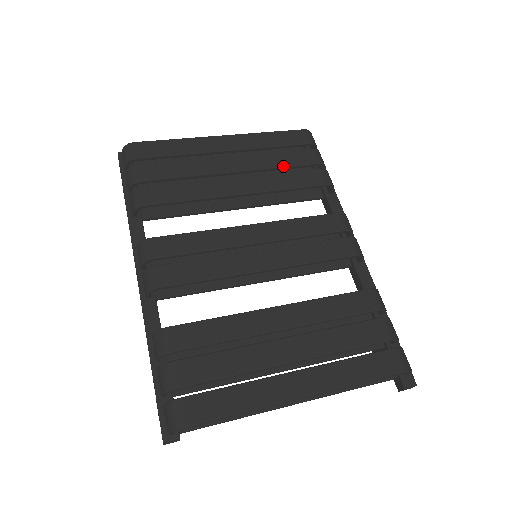
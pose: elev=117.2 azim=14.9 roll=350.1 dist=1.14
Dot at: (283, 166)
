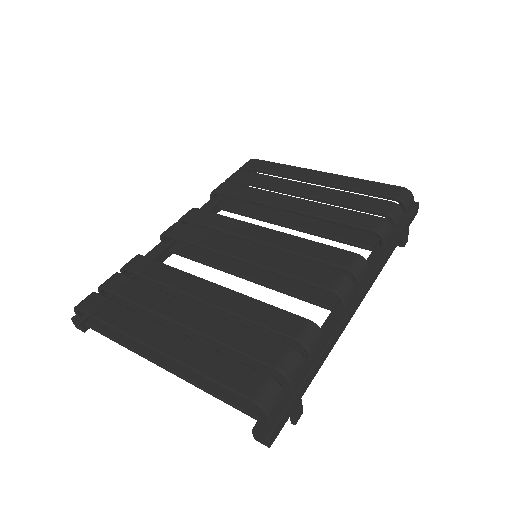
Dot at: (346, 204)
